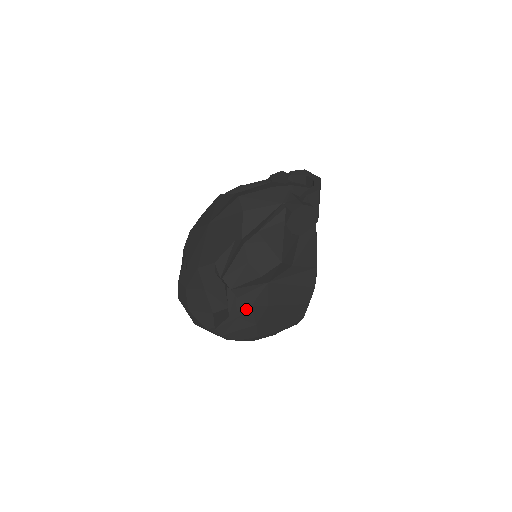
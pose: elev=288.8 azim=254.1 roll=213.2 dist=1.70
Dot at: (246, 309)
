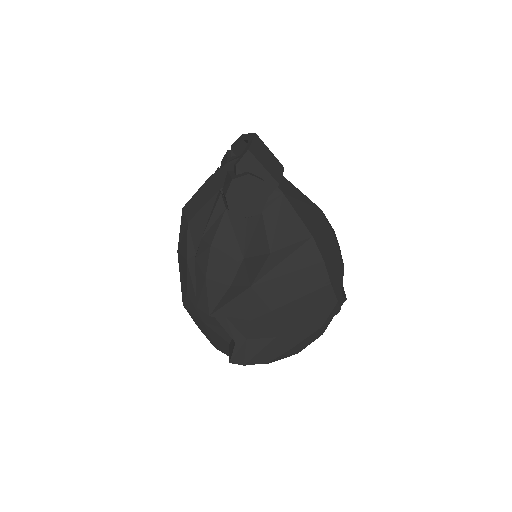
Dot at: (248, 327)
